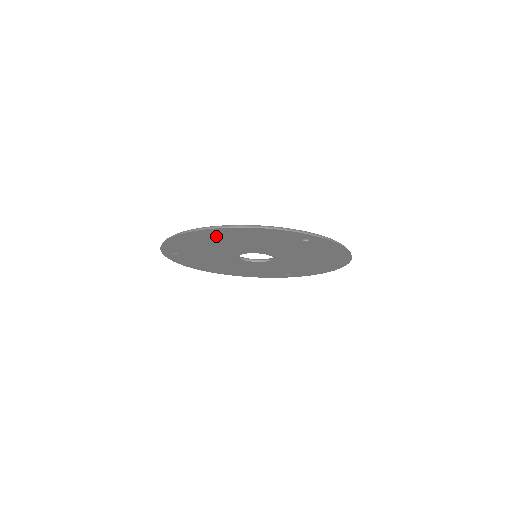
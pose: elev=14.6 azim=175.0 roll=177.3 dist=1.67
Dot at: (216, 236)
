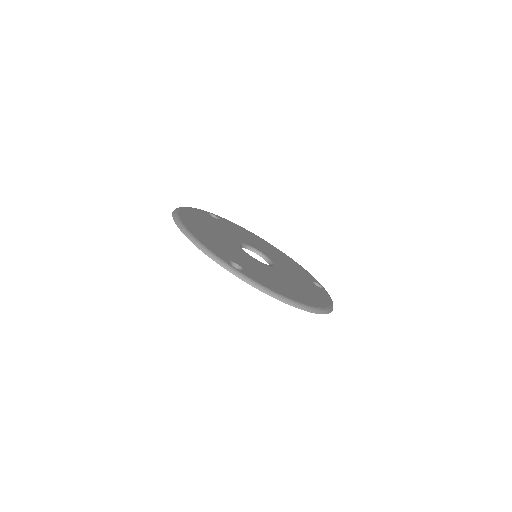
Dot at: occluded
